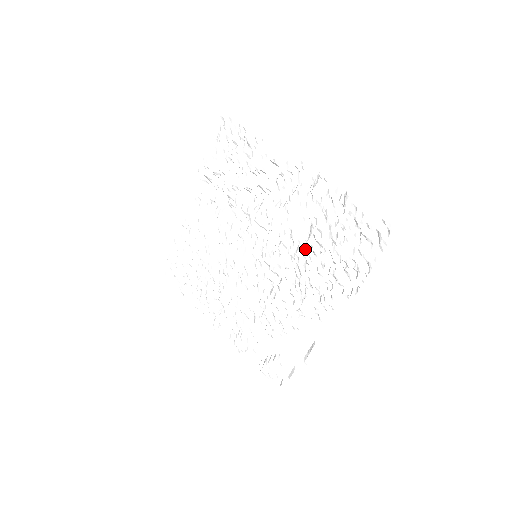
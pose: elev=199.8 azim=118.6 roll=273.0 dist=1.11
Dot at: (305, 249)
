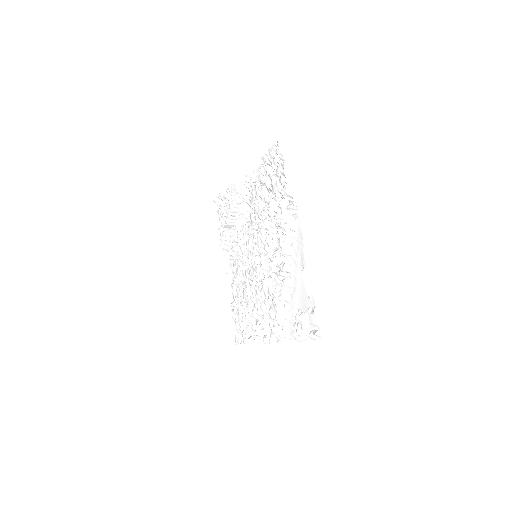
Dot at: (266, 215)
